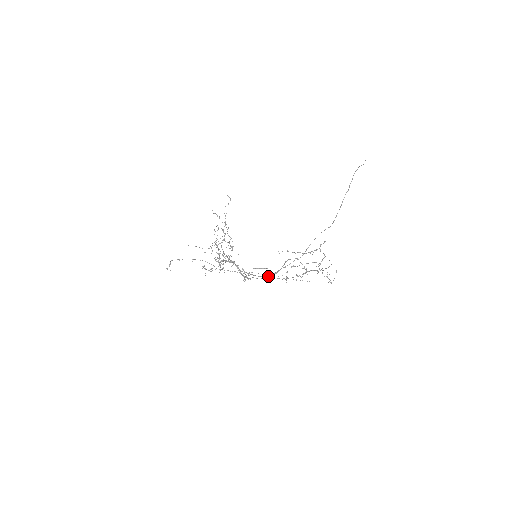
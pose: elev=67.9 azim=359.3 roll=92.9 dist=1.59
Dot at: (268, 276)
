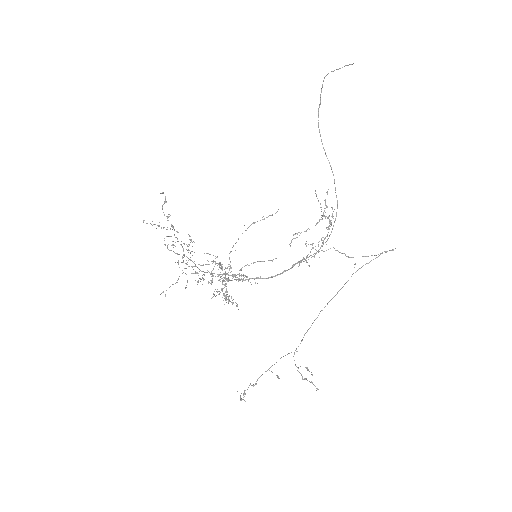
Dot at: (269, 260)
